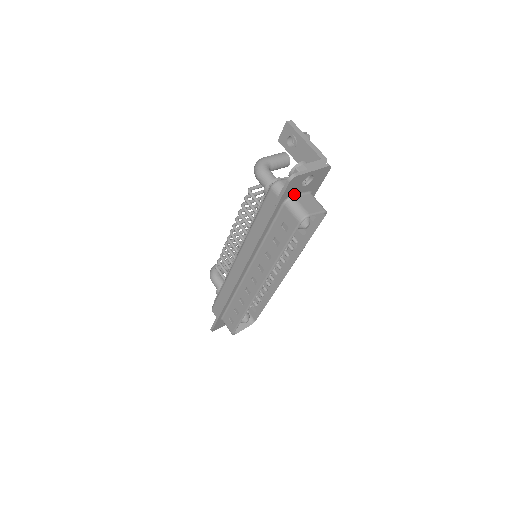
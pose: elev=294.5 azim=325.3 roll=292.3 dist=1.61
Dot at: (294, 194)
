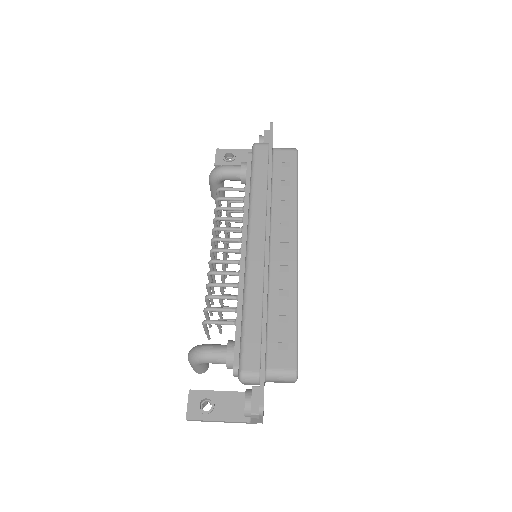
Dot at: occluded
